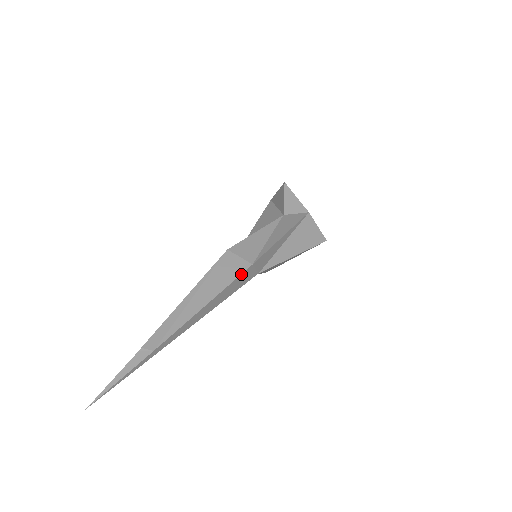
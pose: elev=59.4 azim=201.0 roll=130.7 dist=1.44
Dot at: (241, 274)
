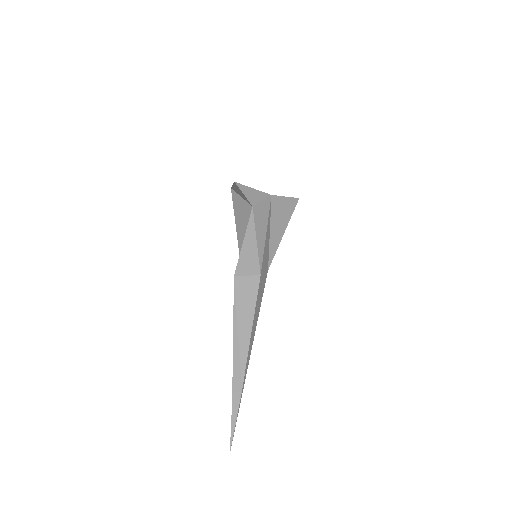
Dot at: (258, 289)
